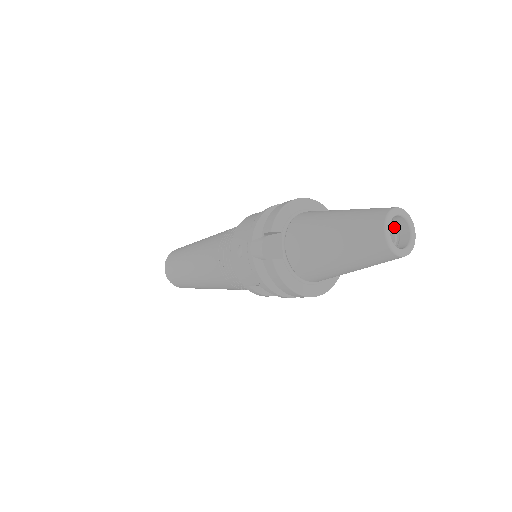
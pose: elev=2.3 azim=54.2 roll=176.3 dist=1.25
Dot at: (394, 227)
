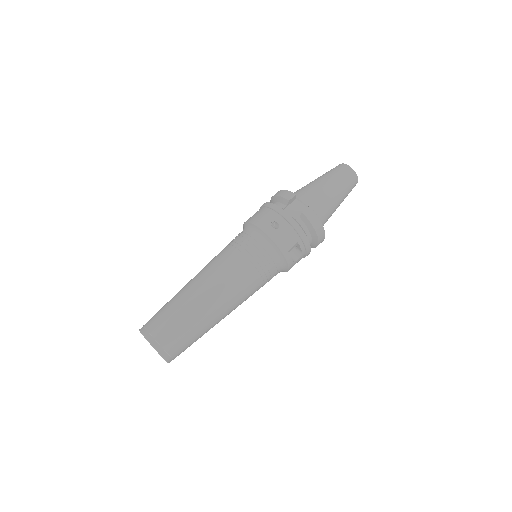
Dot at: occluded
